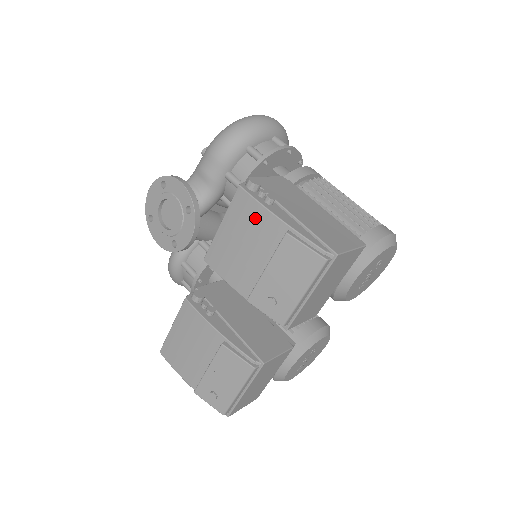
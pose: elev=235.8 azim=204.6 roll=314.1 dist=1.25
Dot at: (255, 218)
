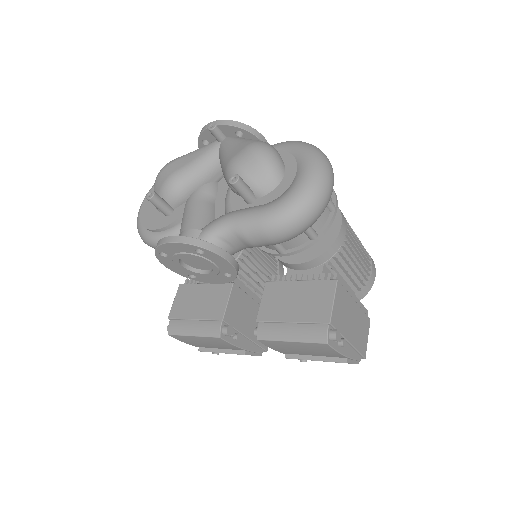
Dot at: (326, 352)
